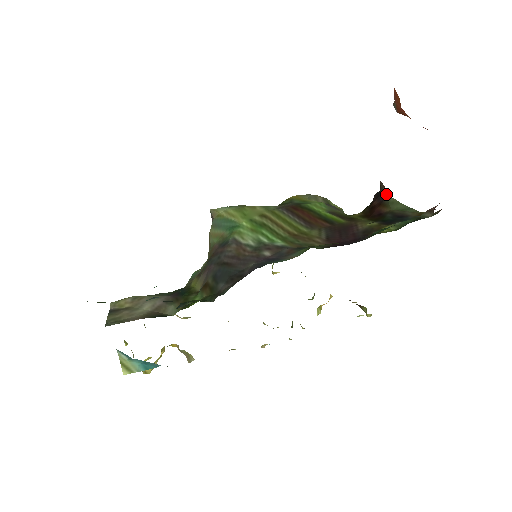
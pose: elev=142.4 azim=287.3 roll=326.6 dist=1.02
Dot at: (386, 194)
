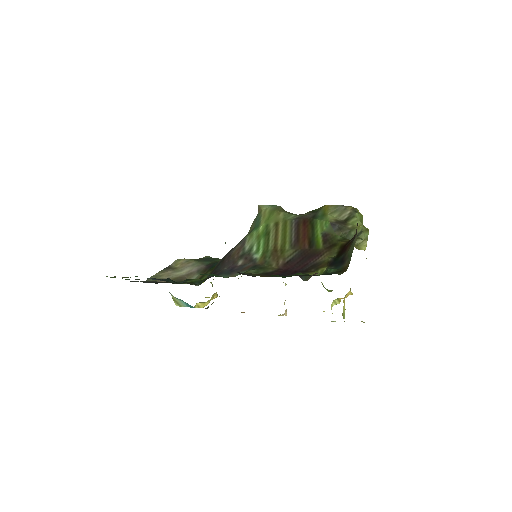
Dot at: (355, 235)
